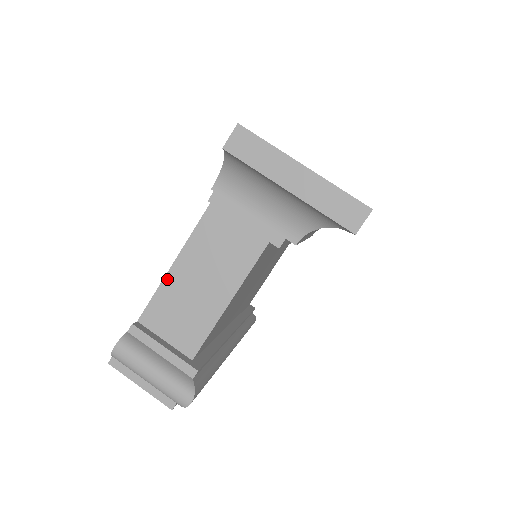
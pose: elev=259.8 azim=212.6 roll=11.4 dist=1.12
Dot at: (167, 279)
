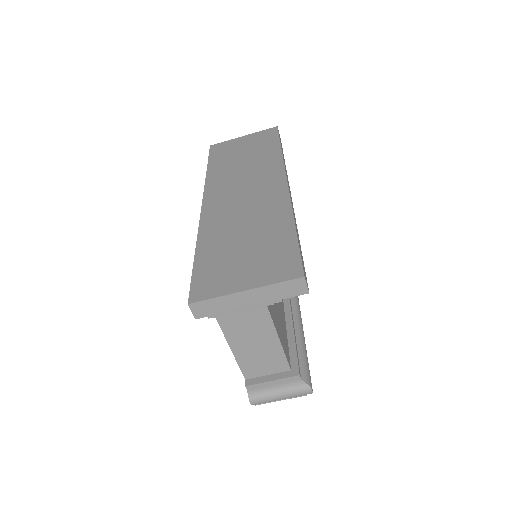
Dot at: (236, 356)
